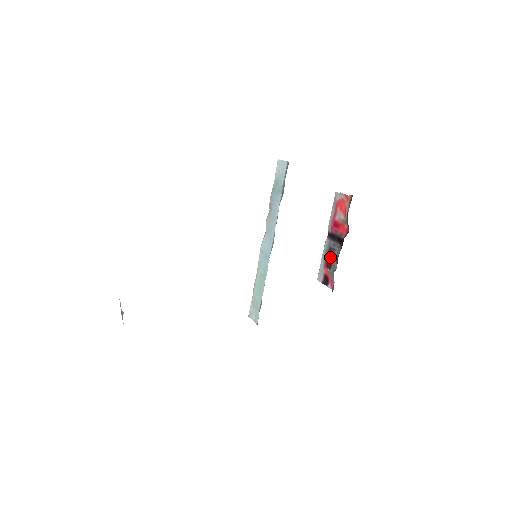
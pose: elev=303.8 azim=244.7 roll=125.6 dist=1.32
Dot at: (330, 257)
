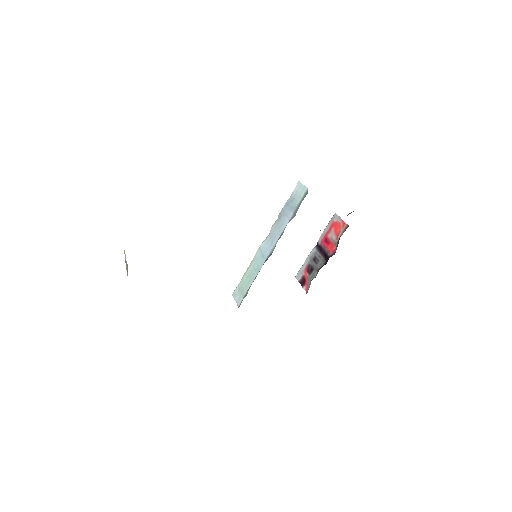
Dot at: (313, 265)
